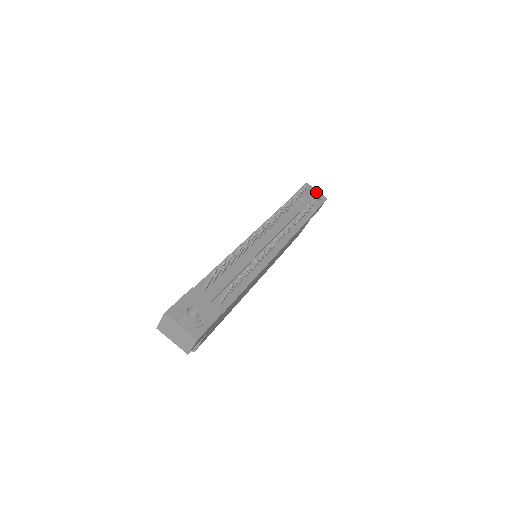
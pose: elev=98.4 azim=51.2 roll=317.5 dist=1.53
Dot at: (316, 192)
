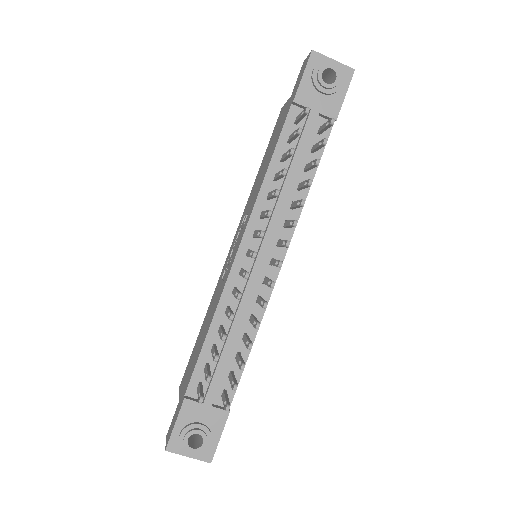
Dot at: (332, 71)
